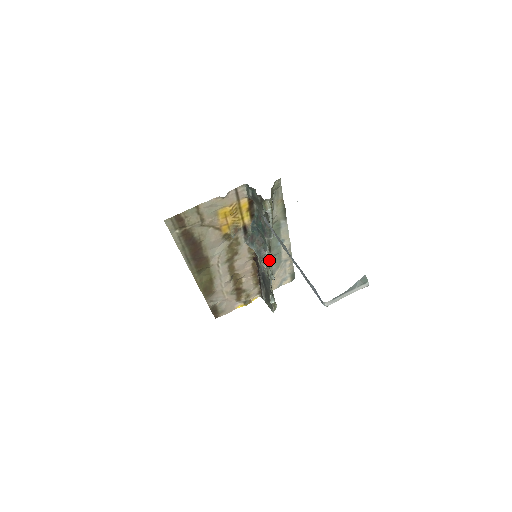
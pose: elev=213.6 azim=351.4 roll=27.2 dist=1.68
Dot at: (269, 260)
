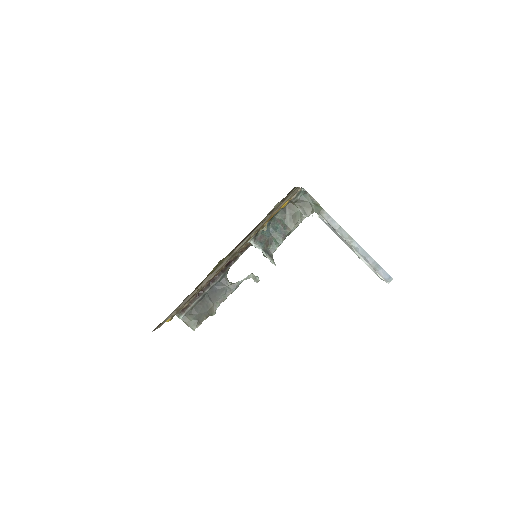
Dot at: occluded
